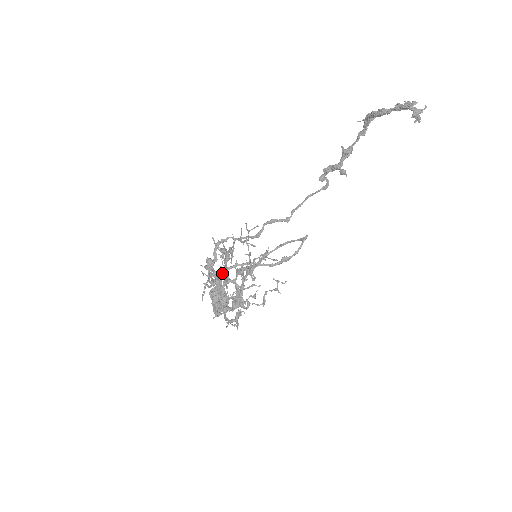
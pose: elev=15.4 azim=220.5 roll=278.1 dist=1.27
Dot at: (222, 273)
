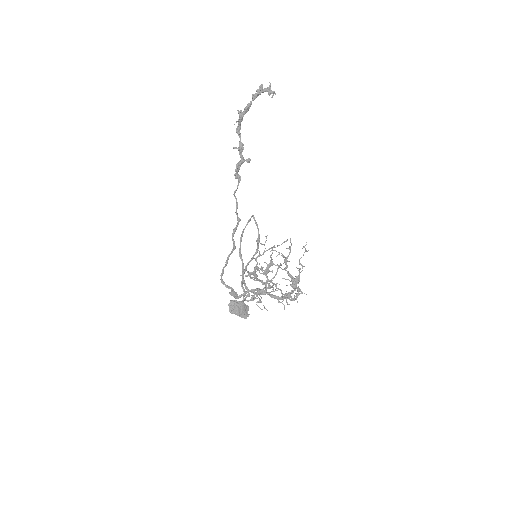
Dot at: (244, 289)
